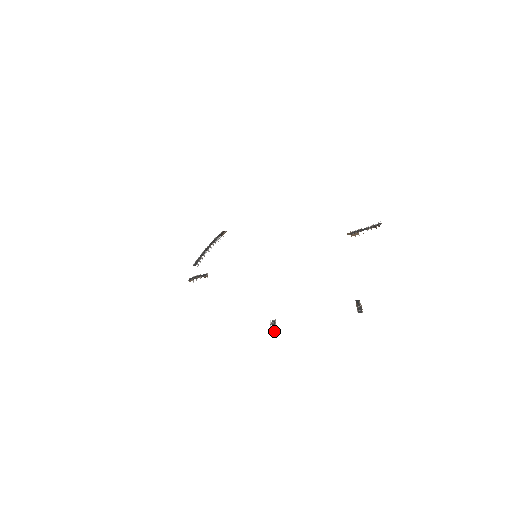
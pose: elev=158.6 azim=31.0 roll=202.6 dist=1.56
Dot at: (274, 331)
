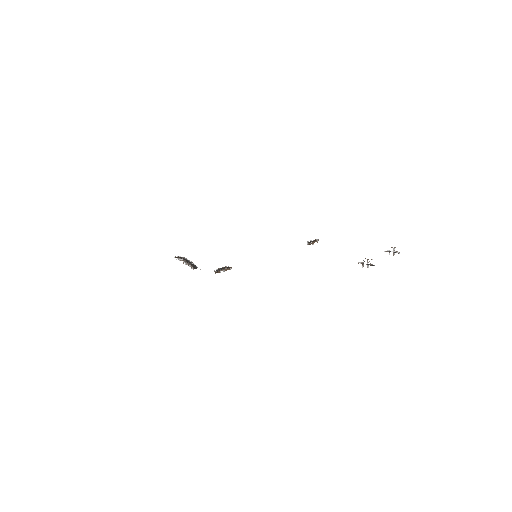
Dot at: (372, 265)
